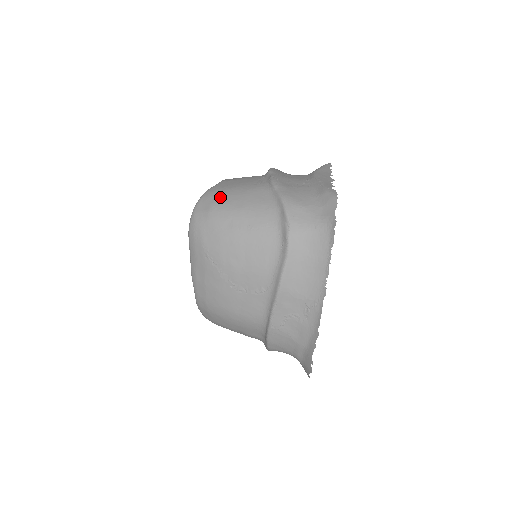
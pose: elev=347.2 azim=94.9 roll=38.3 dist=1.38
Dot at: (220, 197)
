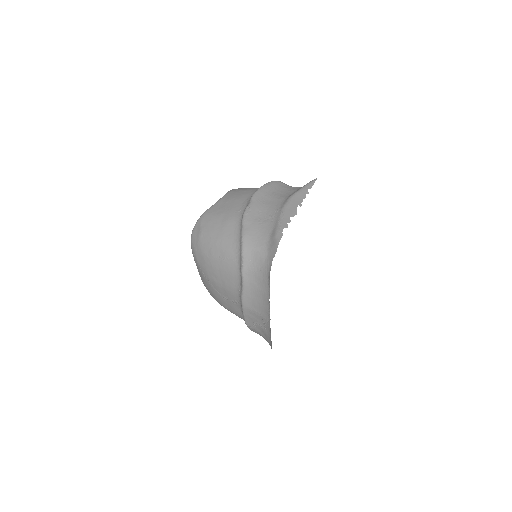
Dot at: (208, 224)
